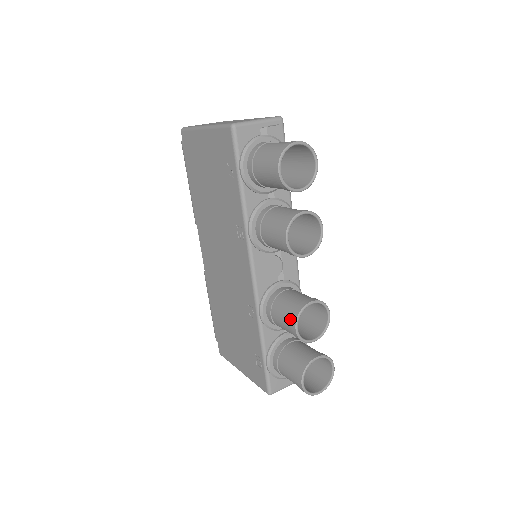
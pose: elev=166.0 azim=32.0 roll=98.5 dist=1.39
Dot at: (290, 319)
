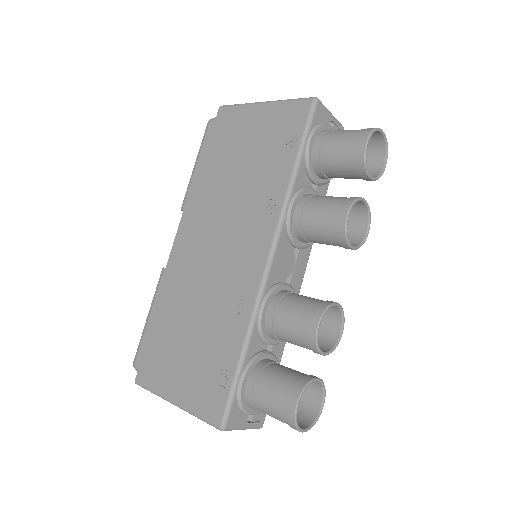
Dot at: (310, 314)
